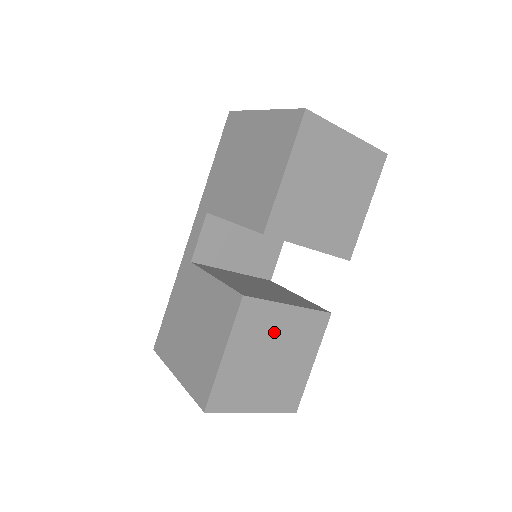
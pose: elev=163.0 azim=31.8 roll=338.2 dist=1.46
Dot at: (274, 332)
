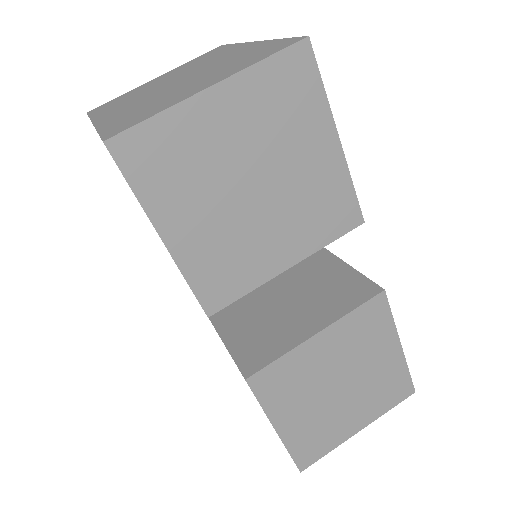
Dot at: (319, 369)
